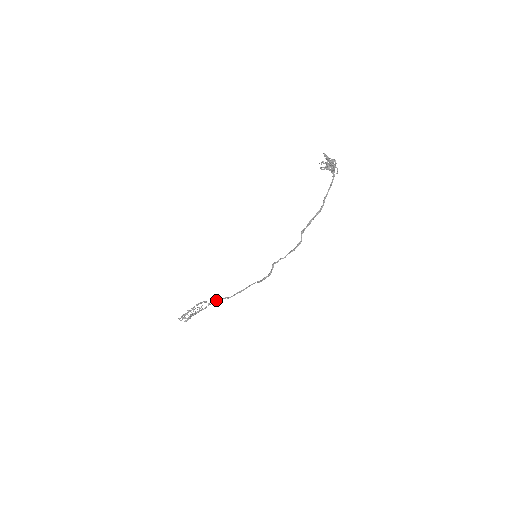
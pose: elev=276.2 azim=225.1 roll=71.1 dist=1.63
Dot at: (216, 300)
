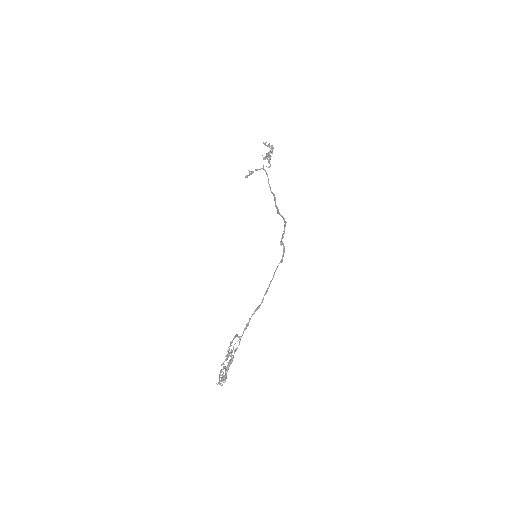
Dot at: (246, 325)
